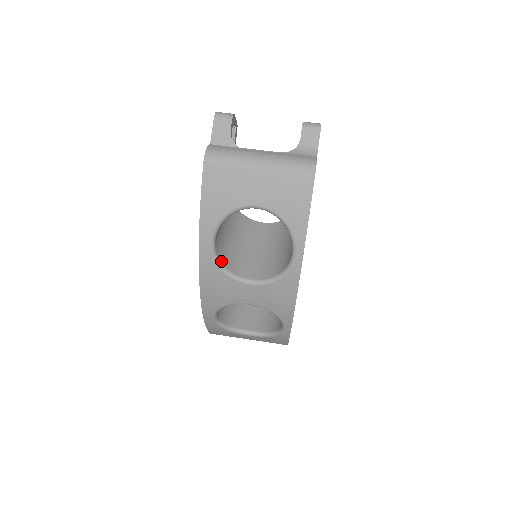
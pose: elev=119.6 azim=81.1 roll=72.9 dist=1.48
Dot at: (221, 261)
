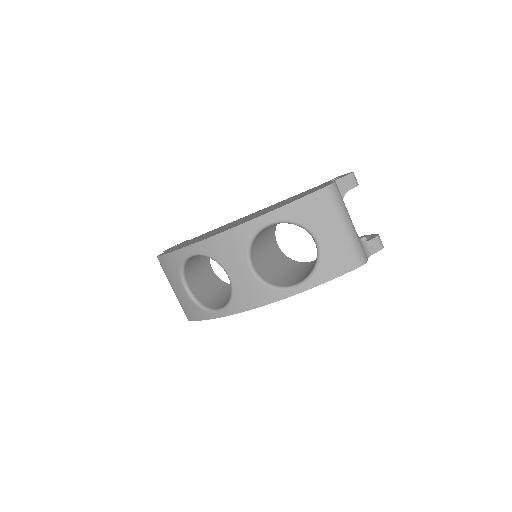
Dot at: occluded
